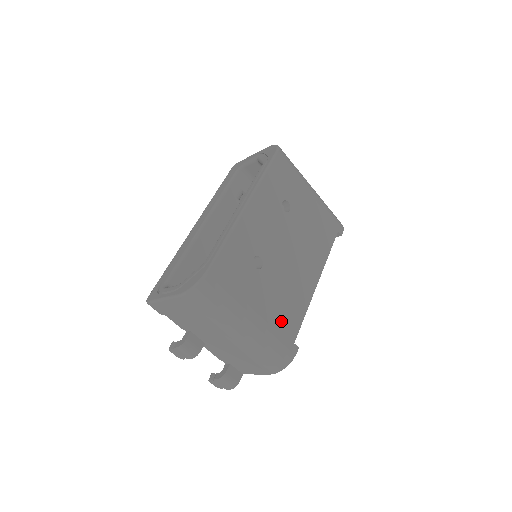
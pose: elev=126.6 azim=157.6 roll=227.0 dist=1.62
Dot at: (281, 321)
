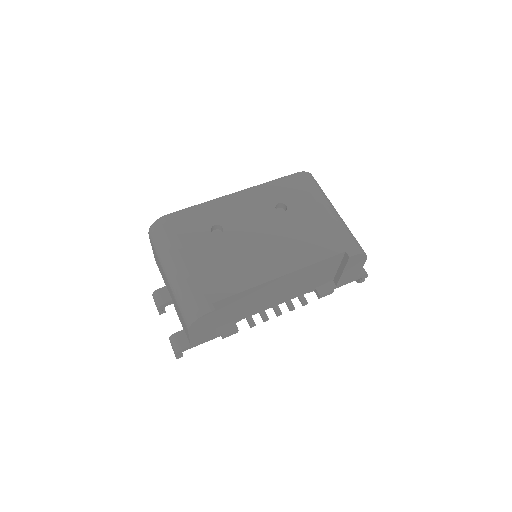
Dot at: (210, 279)
